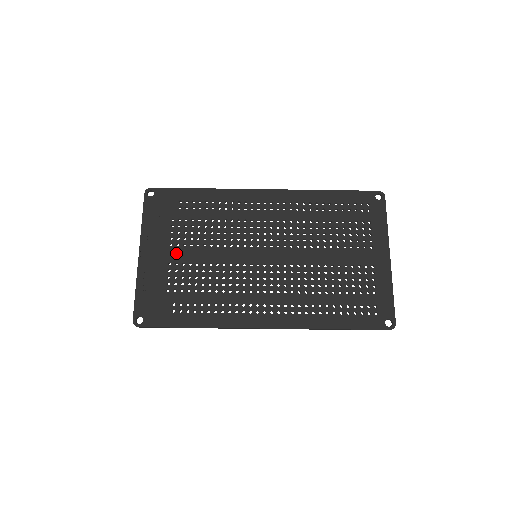
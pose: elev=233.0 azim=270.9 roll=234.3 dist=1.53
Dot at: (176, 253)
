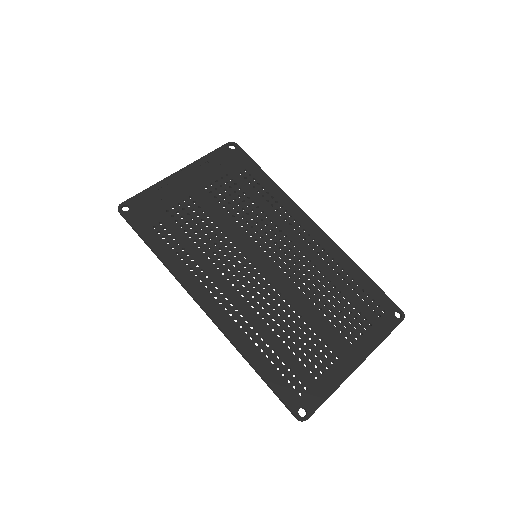
Dot at: (203, 196)
